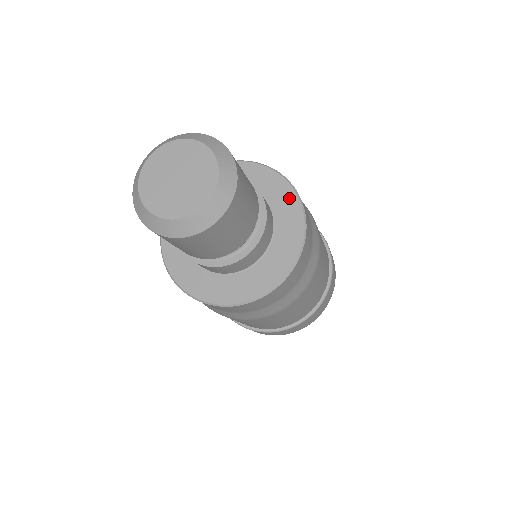
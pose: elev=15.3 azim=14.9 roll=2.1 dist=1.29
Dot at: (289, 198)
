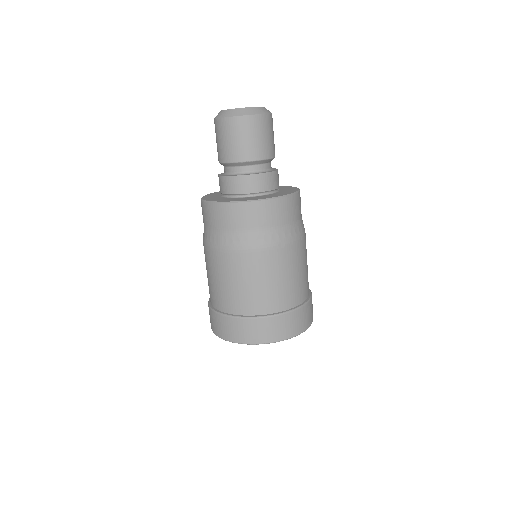
Dot at: occluded
